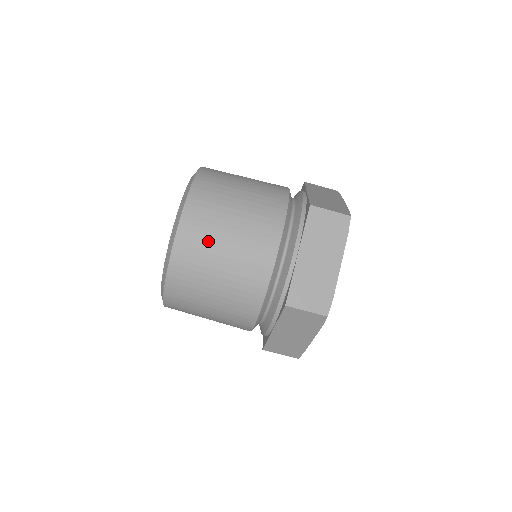
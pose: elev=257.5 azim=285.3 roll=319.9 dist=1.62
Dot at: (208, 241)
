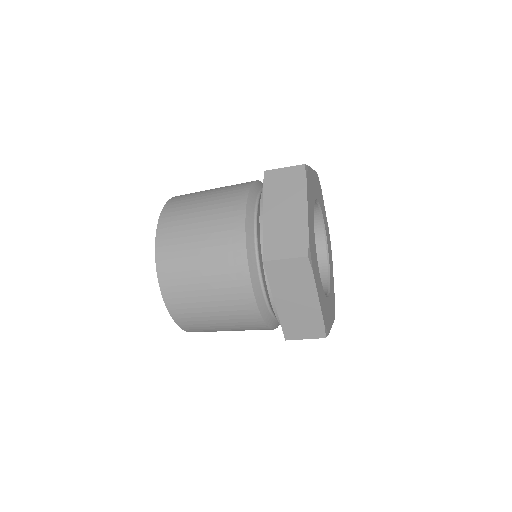
Dot at: occluded
